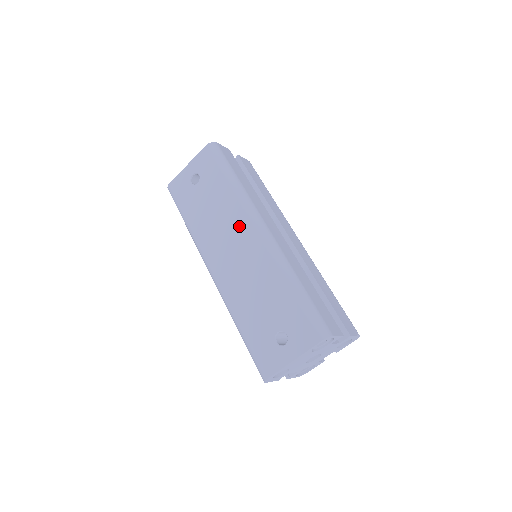
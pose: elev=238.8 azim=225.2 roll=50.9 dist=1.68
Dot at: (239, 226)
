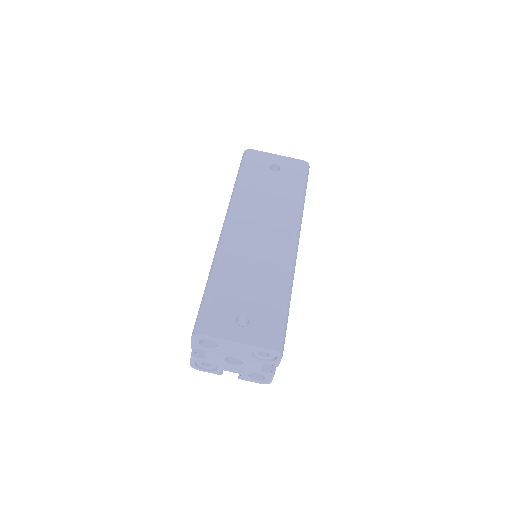
Dot at: (281, 224)
